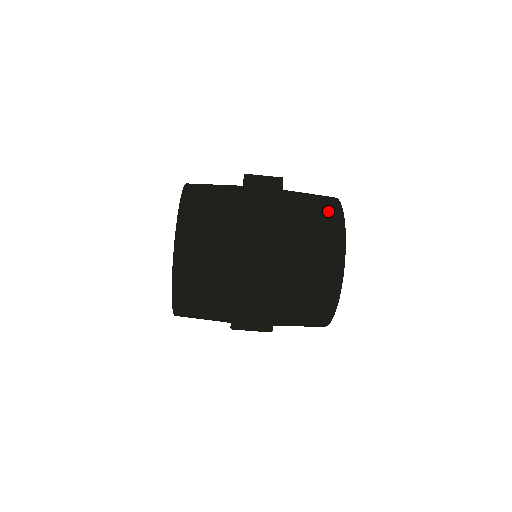
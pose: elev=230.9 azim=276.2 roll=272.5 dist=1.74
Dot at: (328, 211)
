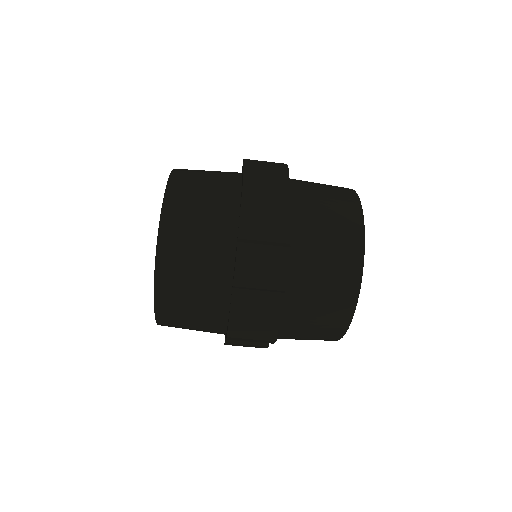
Dot at: (342, 196)
